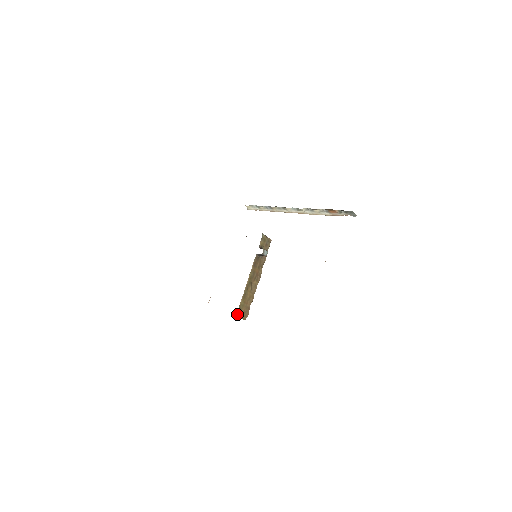
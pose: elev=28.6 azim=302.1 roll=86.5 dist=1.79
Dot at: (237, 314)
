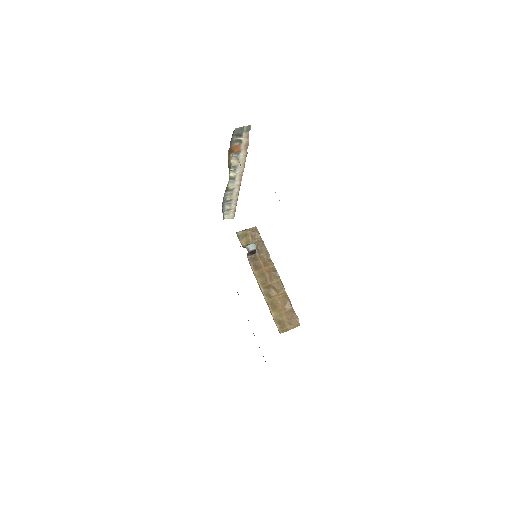
Dot at: (280, 330)
